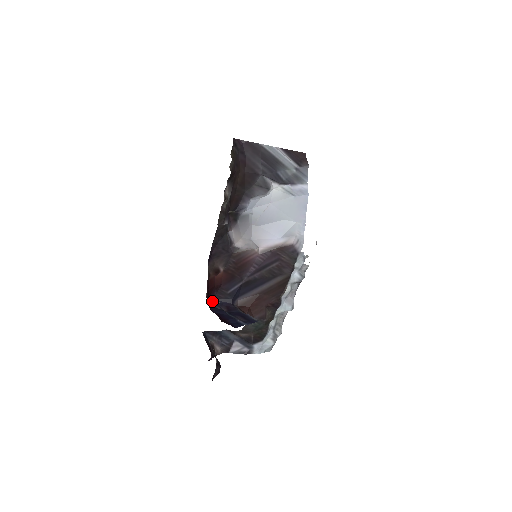
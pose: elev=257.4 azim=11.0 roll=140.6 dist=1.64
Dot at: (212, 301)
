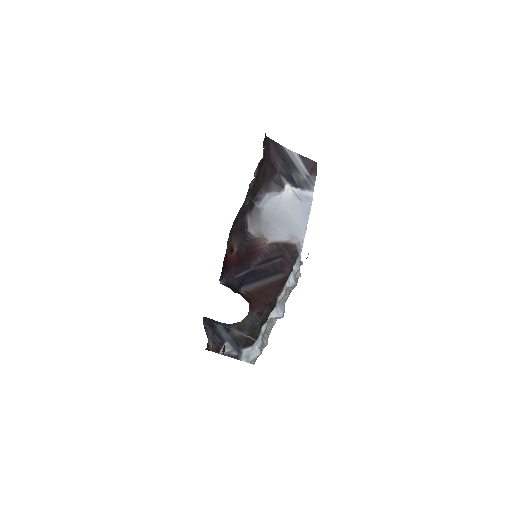
Dot at: (220, 282)
